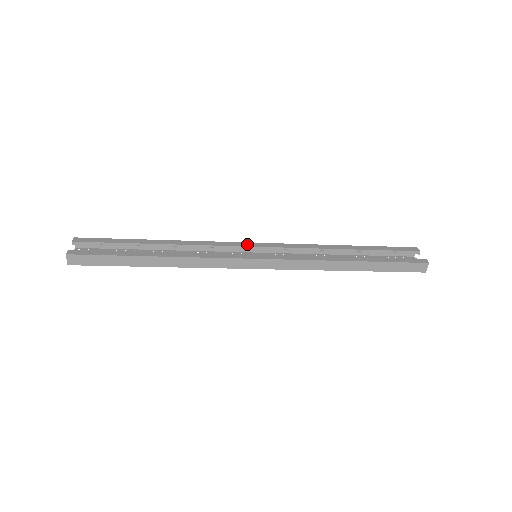
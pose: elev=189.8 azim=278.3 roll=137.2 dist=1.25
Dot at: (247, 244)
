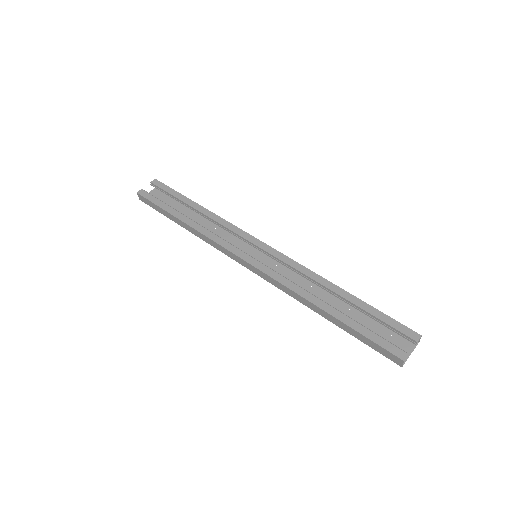
Dot at: (256, 241)
